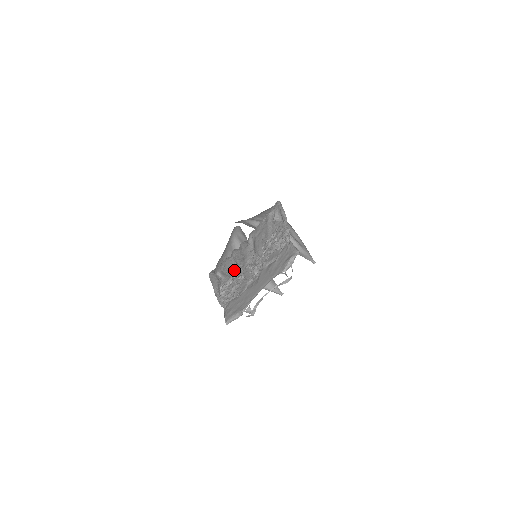
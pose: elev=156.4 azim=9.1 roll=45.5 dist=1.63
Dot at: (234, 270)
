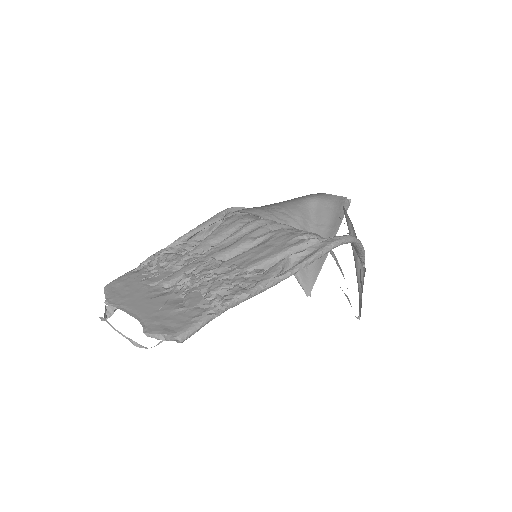
Dot at: (211, 243)
